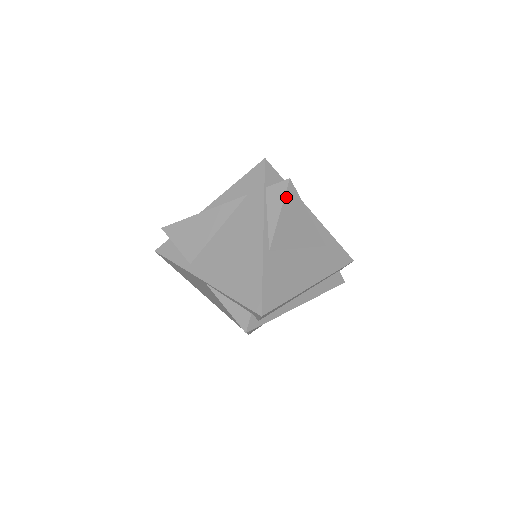
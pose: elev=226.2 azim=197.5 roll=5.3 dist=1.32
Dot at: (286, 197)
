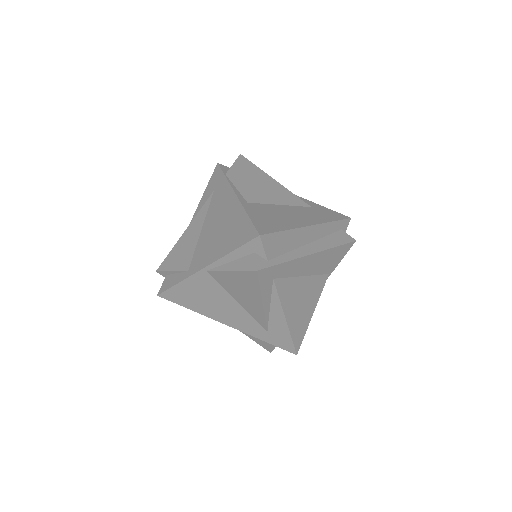
Dot at: (244, 166)
